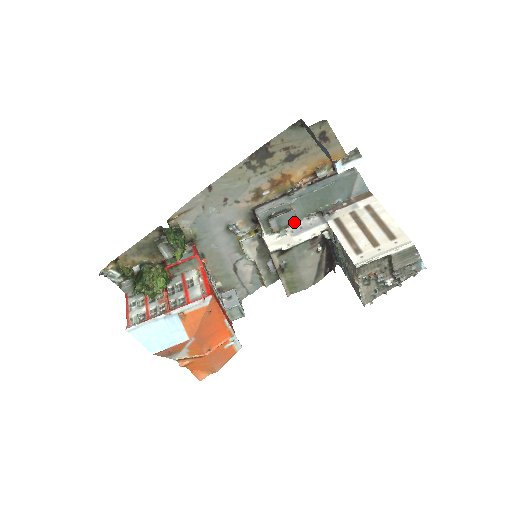
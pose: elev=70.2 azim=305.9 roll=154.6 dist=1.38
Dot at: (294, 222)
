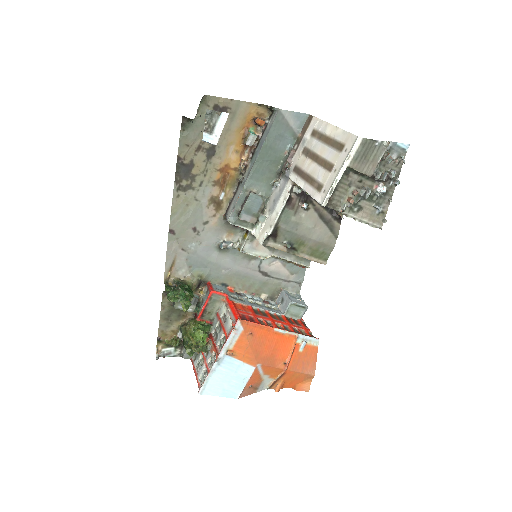
Dot at: (264, 201)
